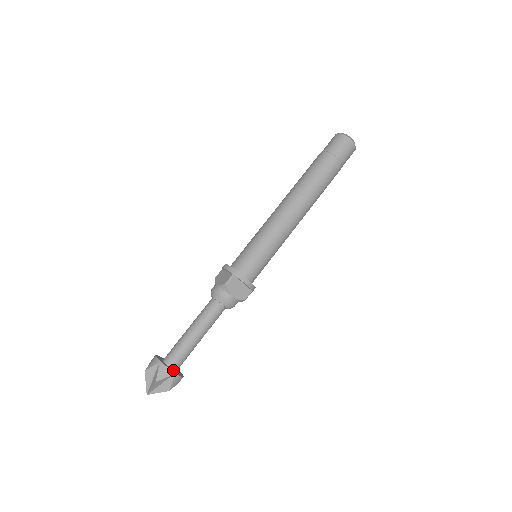
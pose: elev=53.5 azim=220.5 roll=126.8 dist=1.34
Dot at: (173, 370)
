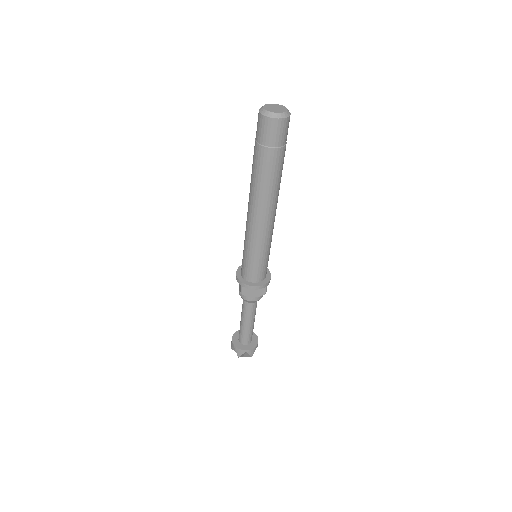
Dot at: (246, 346)
